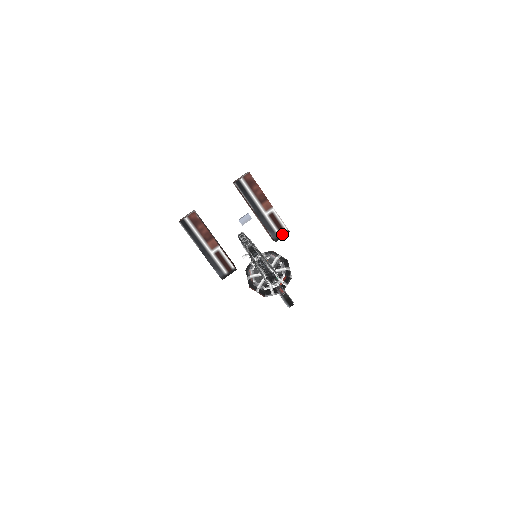
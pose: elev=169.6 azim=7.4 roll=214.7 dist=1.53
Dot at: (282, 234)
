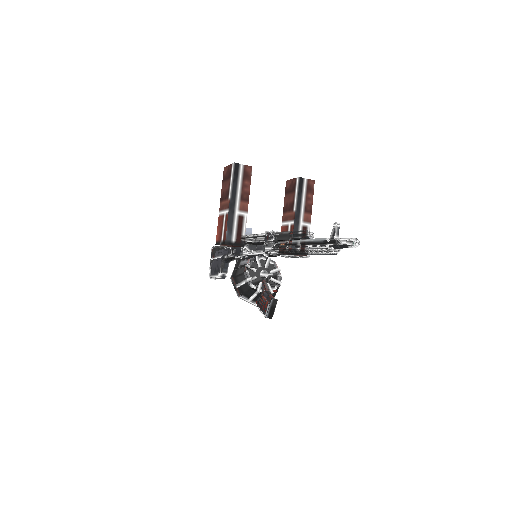
Dot at: occluded
